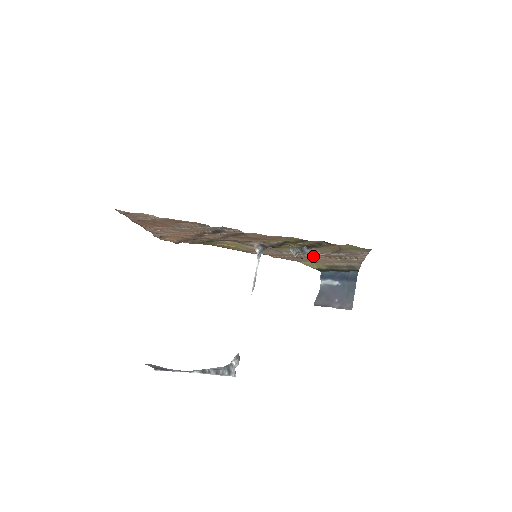
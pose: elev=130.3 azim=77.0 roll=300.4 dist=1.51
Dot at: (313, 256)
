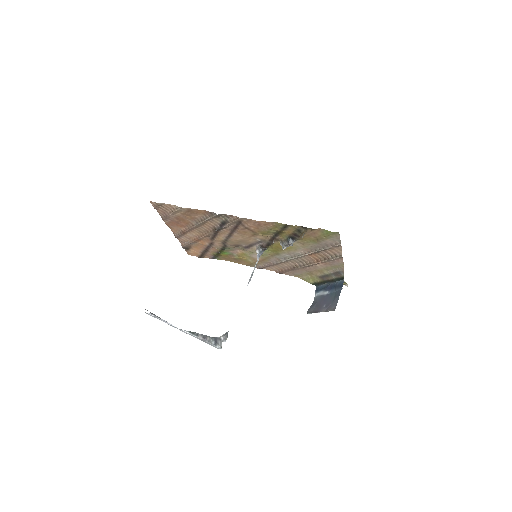
Dot at: (305, 263)
